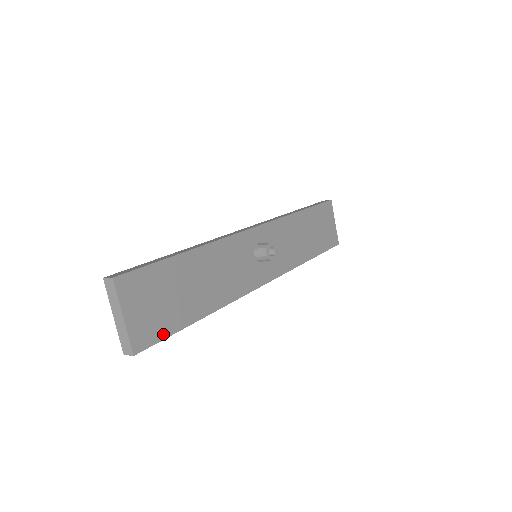
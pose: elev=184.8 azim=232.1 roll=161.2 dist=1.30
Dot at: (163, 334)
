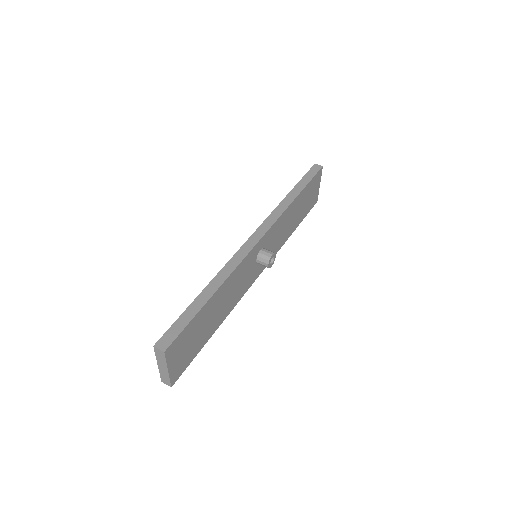
Dot at: (190, 361)
